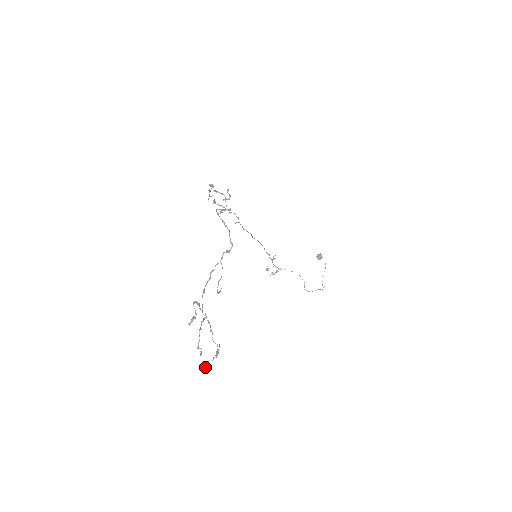
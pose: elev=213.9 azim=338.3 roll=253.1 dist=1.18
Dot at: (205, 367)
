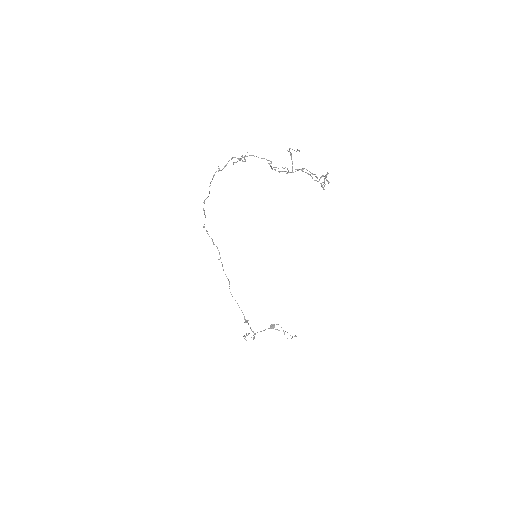
Dot at: (327, 181)
